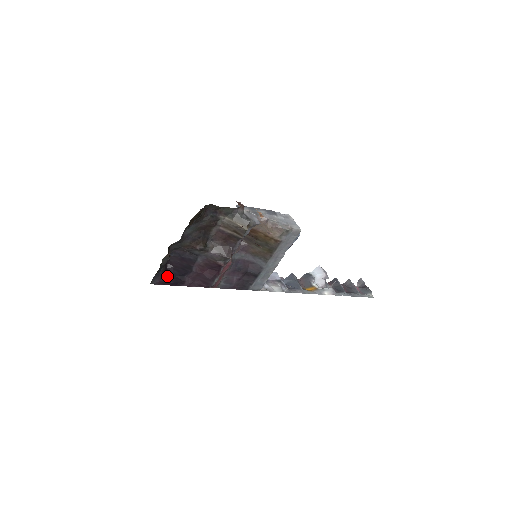
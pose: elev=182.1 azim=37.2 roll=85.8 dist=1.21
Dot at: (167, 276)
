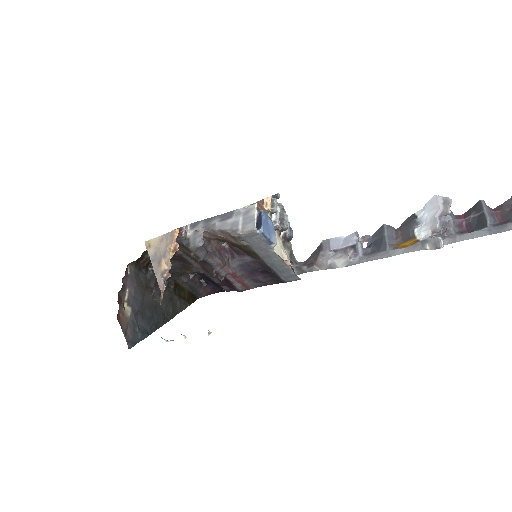
Dot at: (209, 288)
